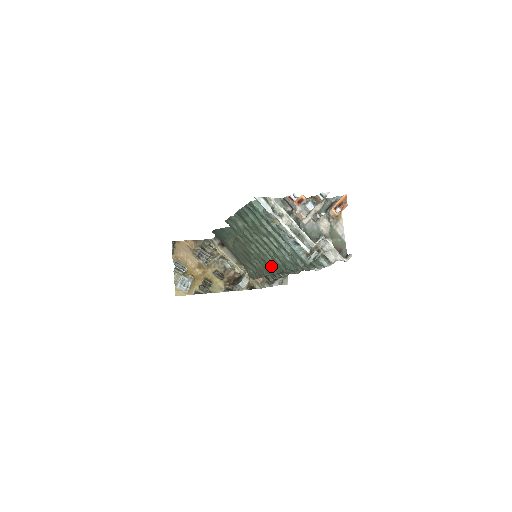
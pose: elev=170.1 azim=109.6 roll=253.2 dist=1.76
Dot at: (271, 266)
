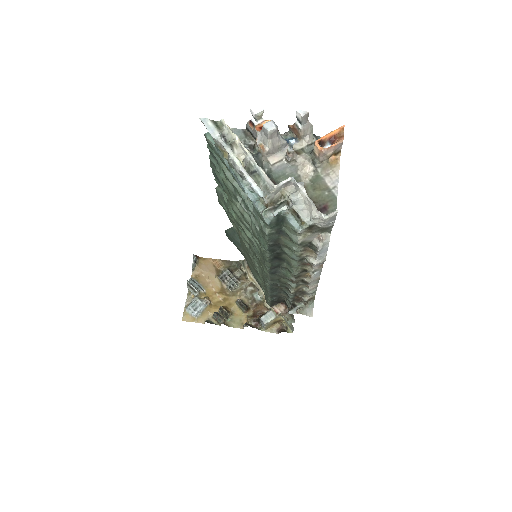
Dot at: (261, 261)
